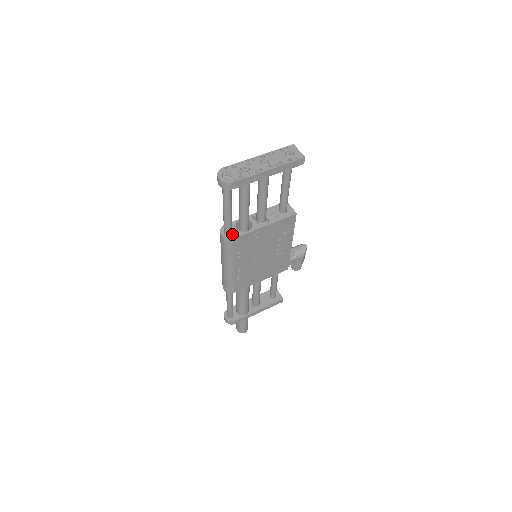
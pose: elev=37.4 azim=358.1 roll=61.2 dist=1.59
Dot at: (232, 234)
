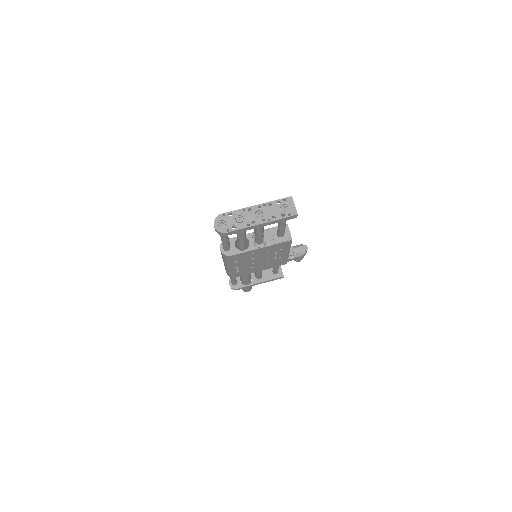
Dot at: (230, 251)
